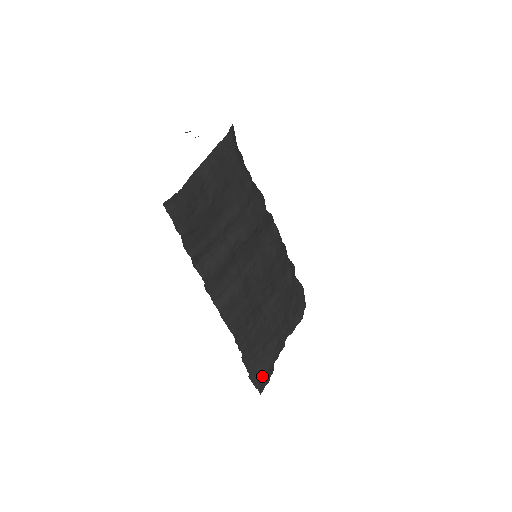
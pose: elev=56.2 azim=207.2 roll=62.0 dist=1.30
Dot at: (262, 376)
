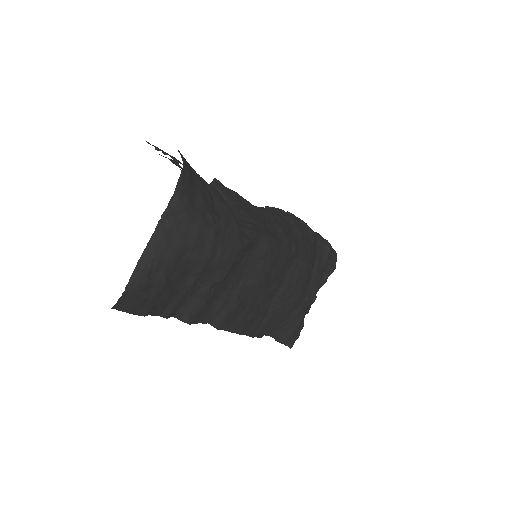
Dot at: (289, 337)
